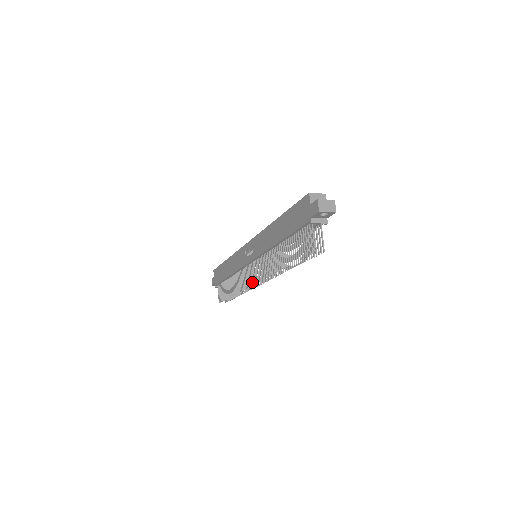
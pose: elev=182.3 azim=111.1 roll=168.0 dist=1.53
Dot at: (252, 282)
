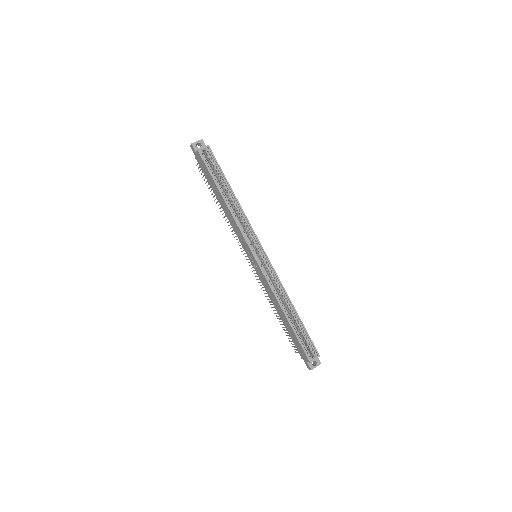
Dot at: occluded
